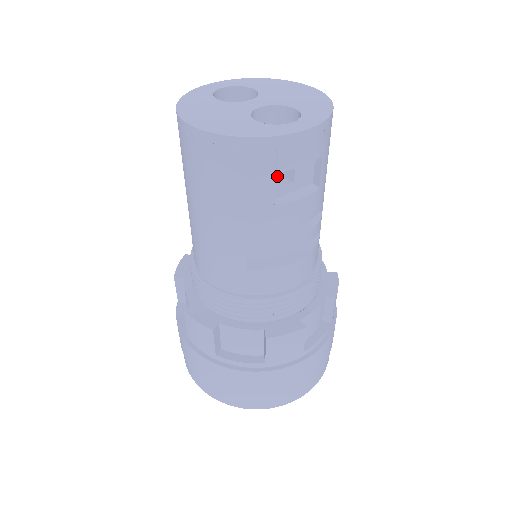
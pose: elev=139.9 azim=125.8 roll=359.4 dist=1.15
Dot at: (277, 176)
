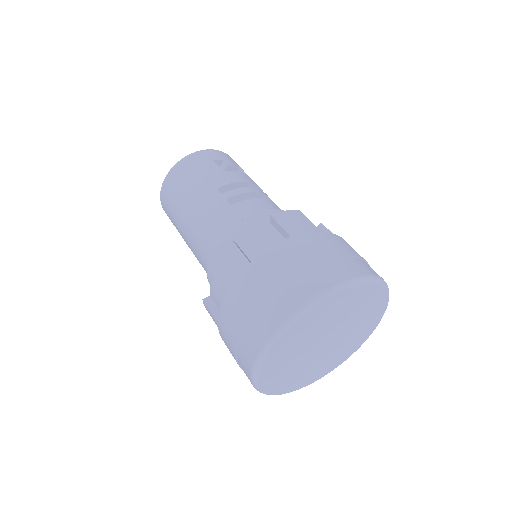
Dot at: occluded
